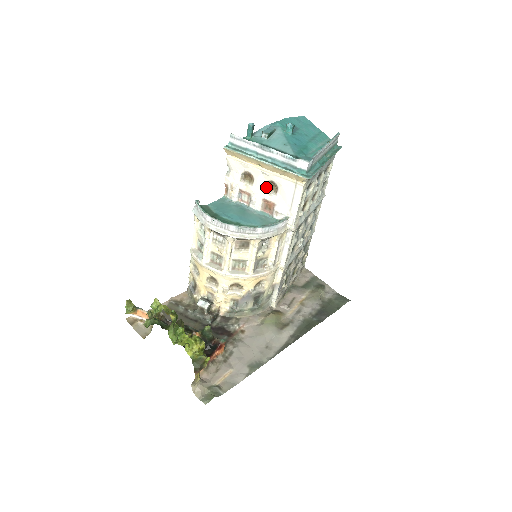
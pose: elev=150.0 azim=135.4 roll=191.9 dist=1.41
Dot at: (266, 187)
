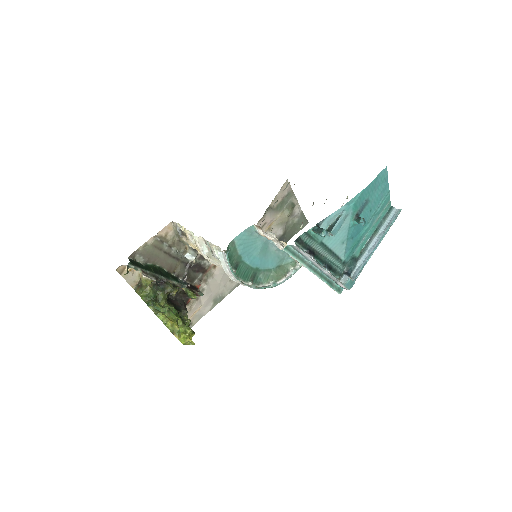
Dot at: occluded
